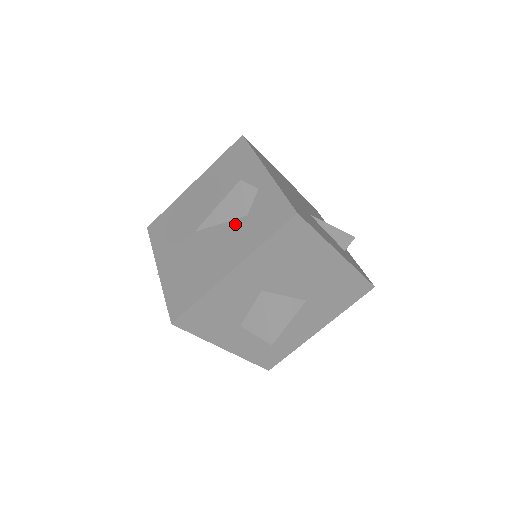
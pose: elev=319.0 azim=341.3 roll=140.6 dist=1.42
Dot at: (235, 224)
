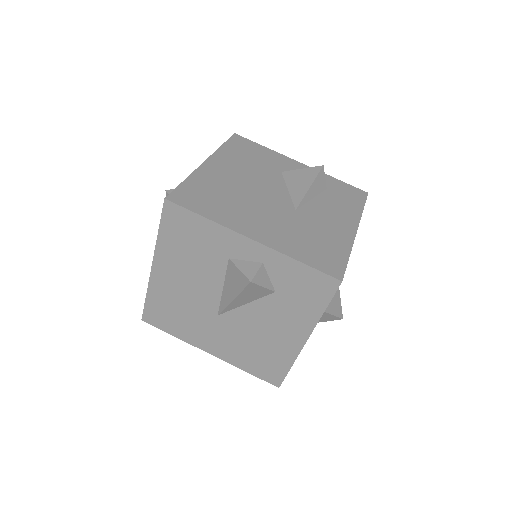
Dot at: (267, 302)
